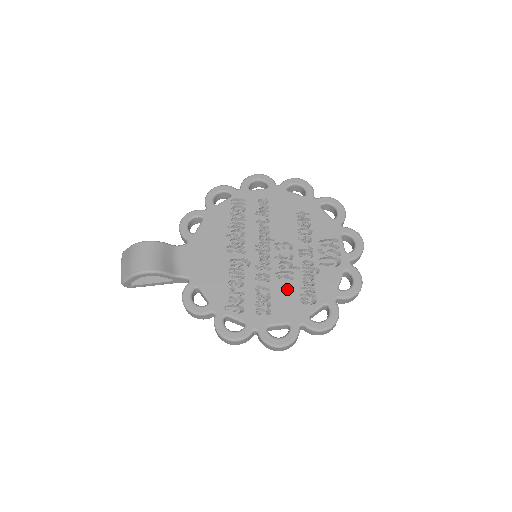
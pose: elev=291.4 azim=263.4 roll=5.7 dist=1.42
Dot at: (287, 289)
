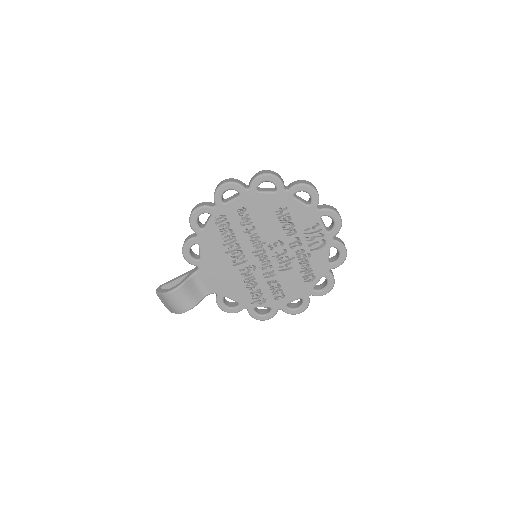
Dot at: (291, 277)
